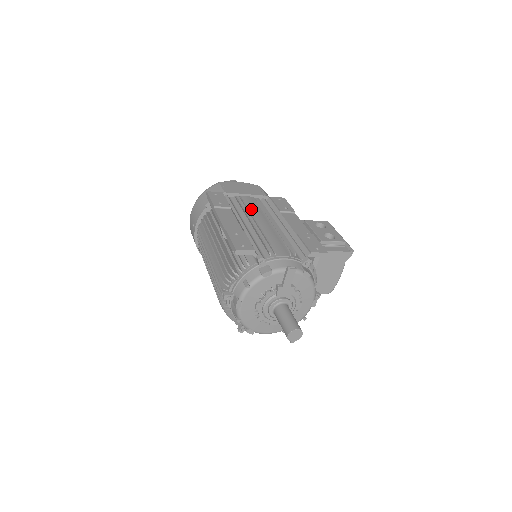
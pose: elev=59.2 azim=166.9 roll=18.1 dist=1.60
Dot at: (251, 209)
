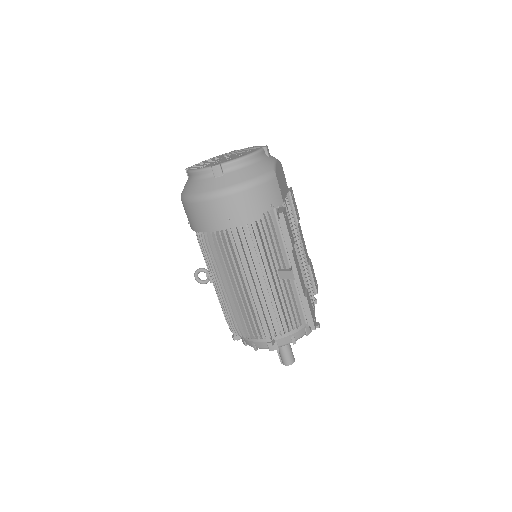
Dot at: (293, 230)
